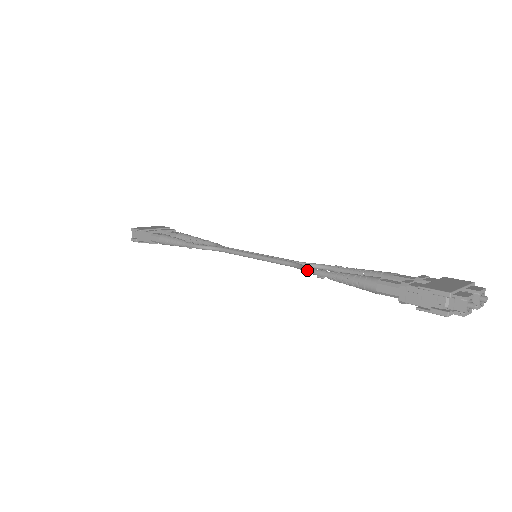
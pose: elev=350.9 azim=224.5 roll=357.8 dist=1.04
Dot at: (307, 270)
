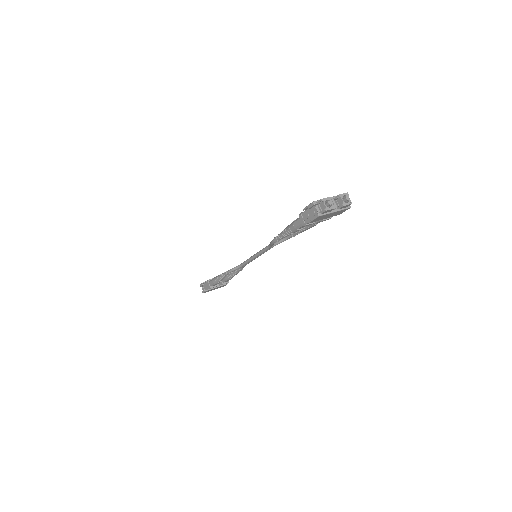
Dot at: (271, 242)
